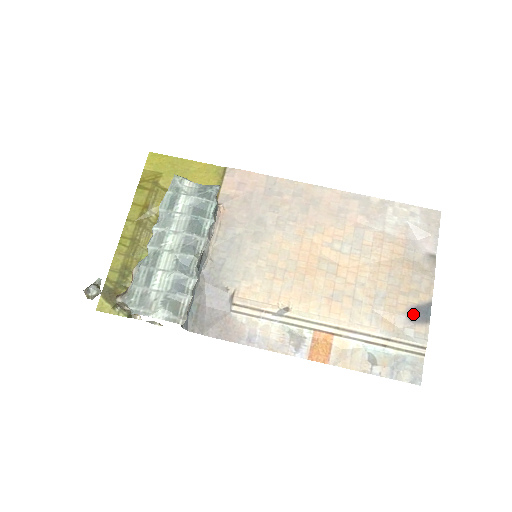
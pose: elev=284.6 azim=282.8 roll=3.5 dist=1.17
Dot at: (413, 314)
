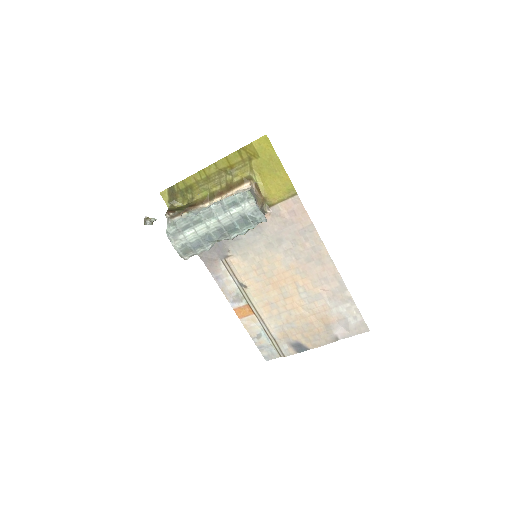
Dot at: (296, 344)
